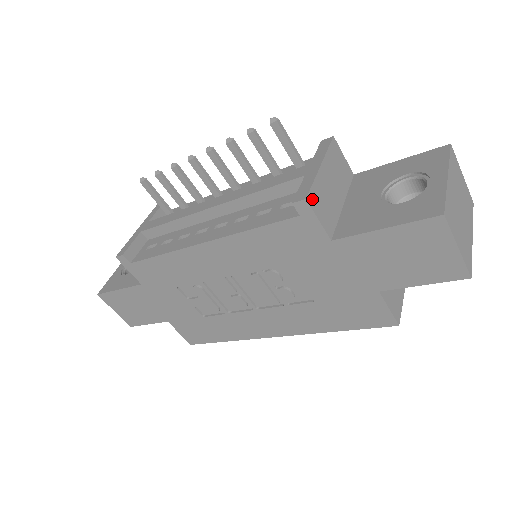
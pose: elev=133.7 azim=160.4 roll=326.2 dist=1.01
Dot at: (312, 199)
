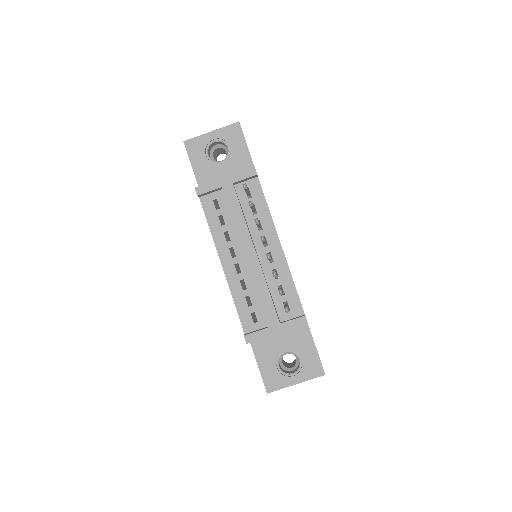
Dot at: occluded
